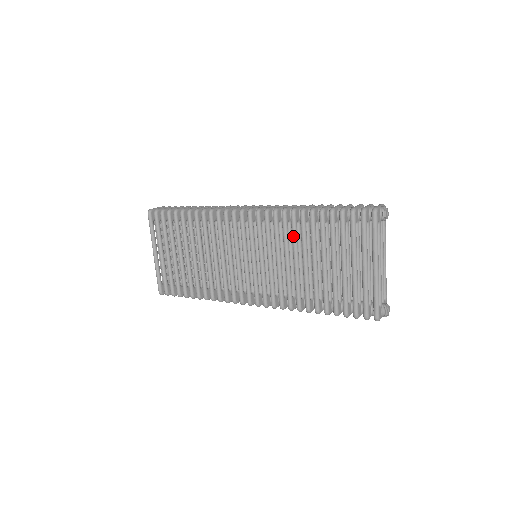
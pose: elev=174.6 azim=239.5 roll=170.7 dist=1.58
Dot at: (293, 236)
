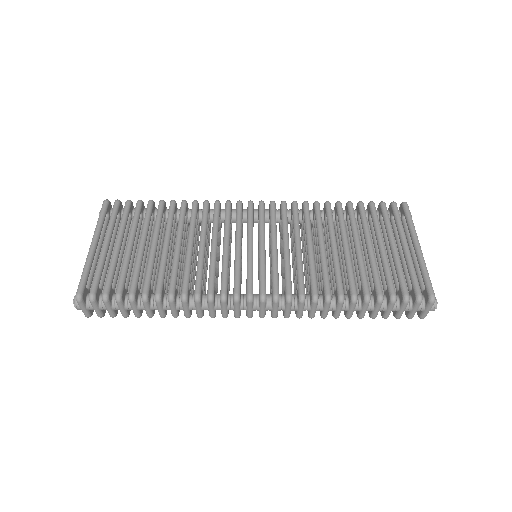
Dot at: (319, 220)
